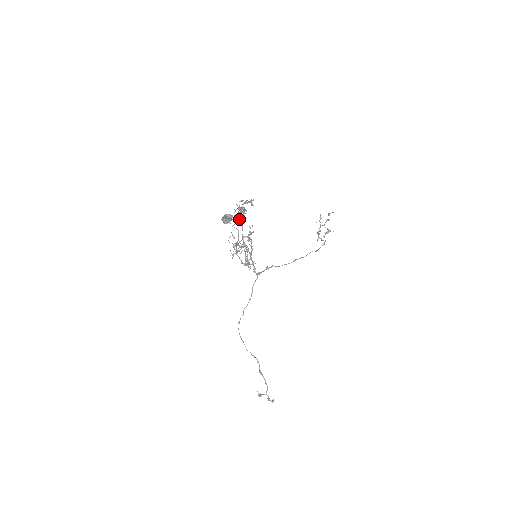
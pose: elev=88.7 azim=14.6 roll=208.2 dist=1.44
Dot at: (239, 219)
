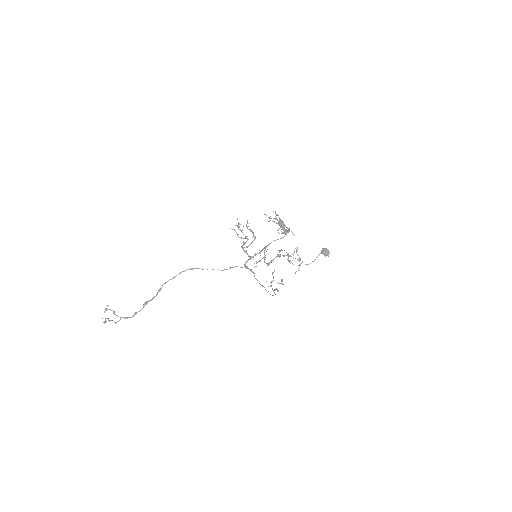
Dot at: (284, 232)
